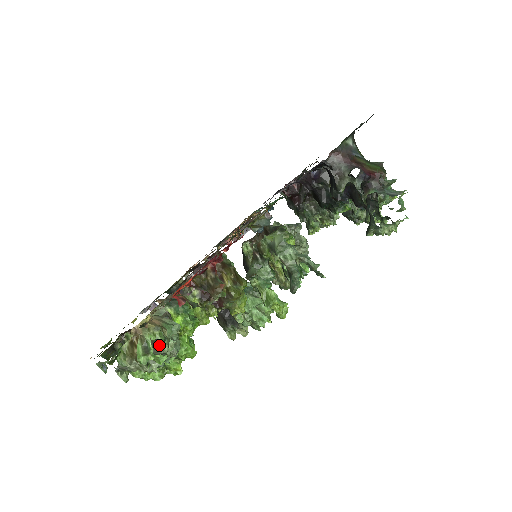
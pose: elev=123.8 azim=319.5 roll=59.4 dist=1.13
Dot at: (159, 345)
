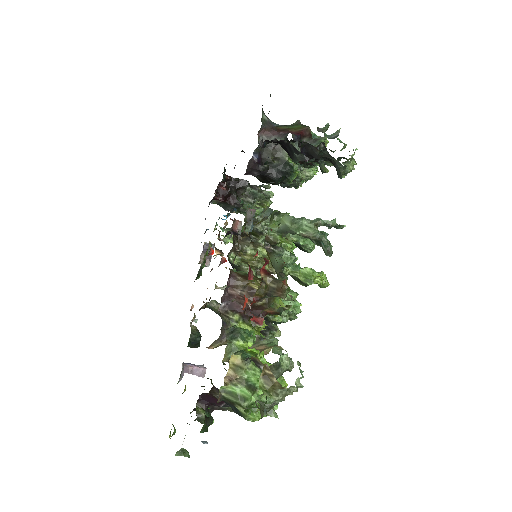
Dot at: (278, 366)
